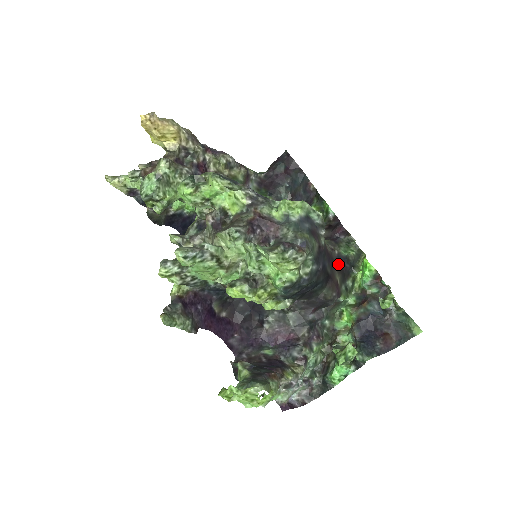
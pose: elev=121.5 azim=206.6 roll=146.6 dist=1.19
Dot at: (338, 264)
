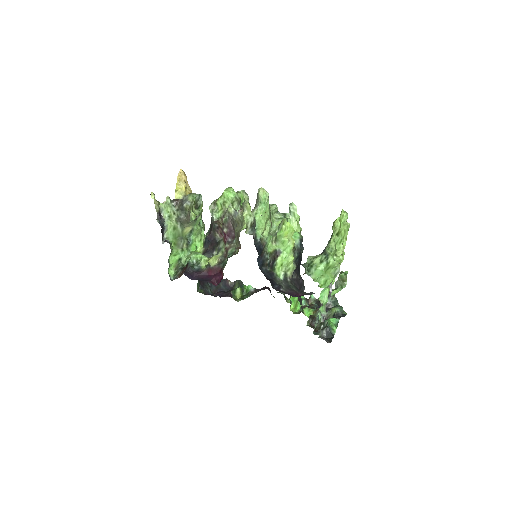
Dot at: occluded
